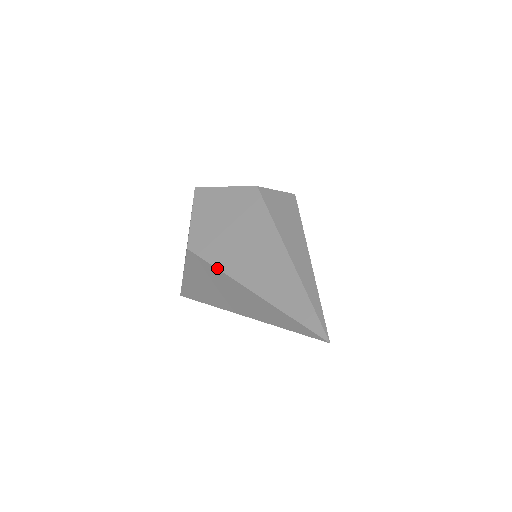
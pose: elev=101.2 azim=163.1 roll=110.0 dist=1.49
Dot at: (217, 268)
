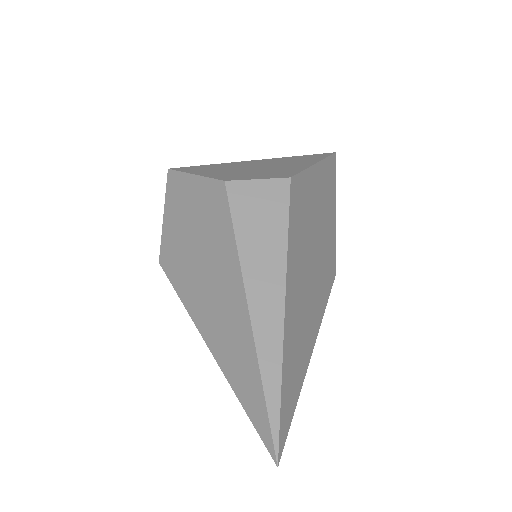
Dot at: occluded
